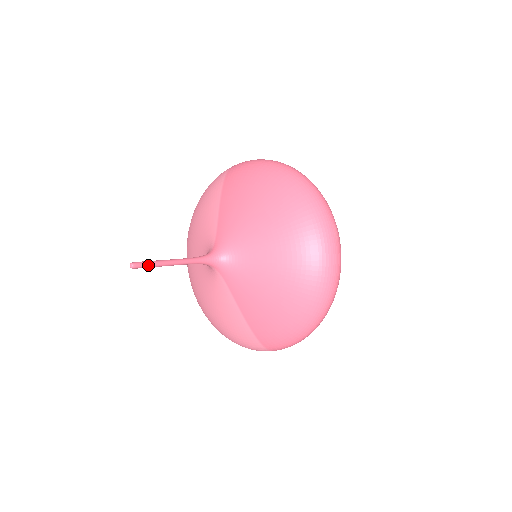
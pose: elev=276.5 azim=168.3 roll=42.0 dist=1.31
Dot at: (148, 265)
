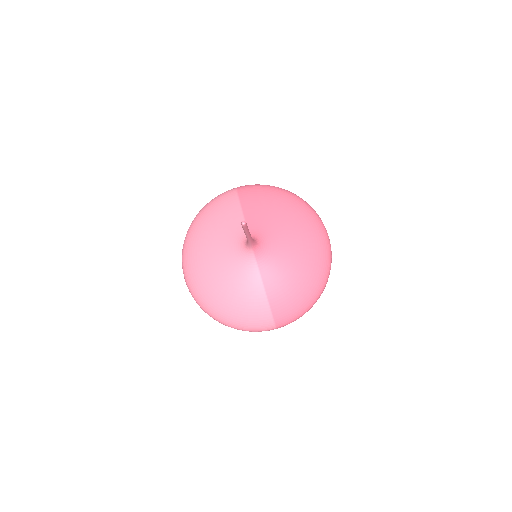
Dot at: (247, 227)
